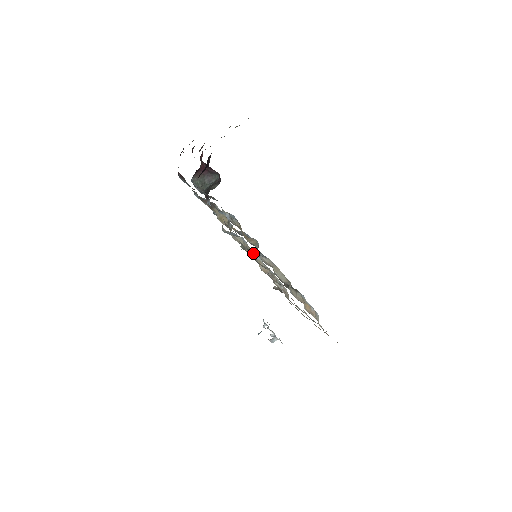
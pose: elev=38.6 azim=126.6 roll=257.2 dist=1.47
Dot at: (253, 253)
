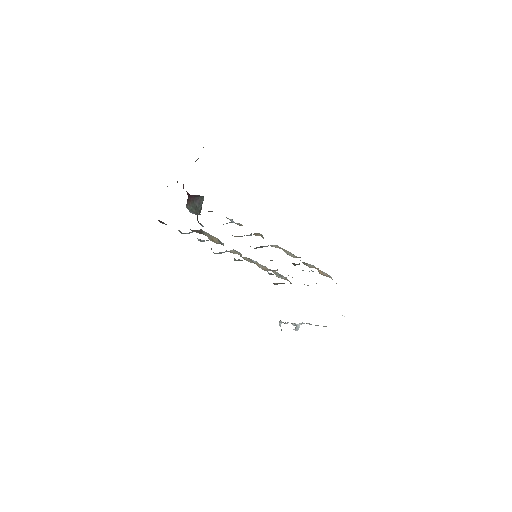
Dot at: (260, 247)
